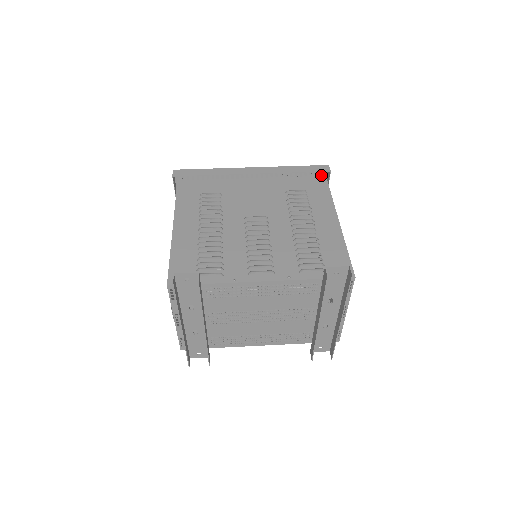
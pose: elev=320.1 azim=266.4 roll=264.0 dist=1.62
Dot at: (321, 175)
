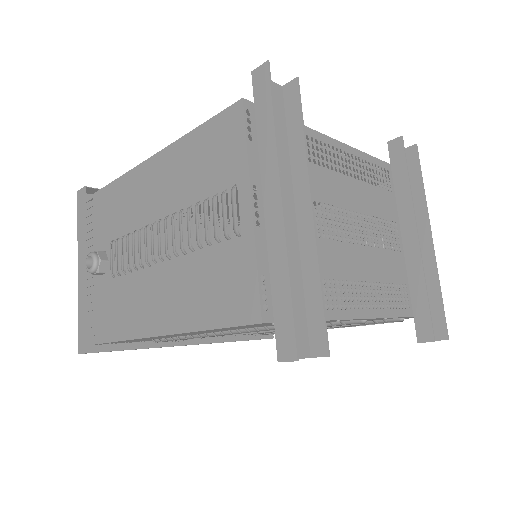
Dot at: occluded
